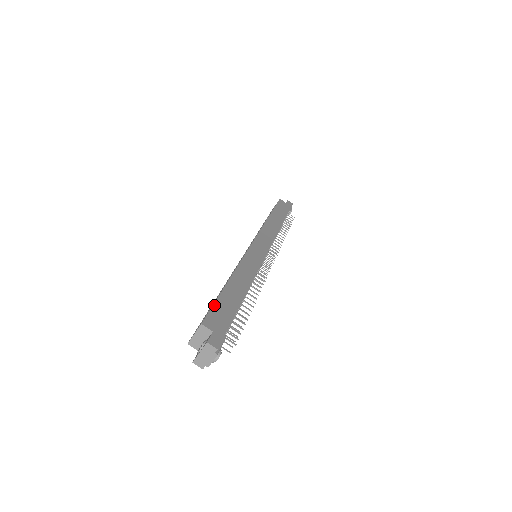
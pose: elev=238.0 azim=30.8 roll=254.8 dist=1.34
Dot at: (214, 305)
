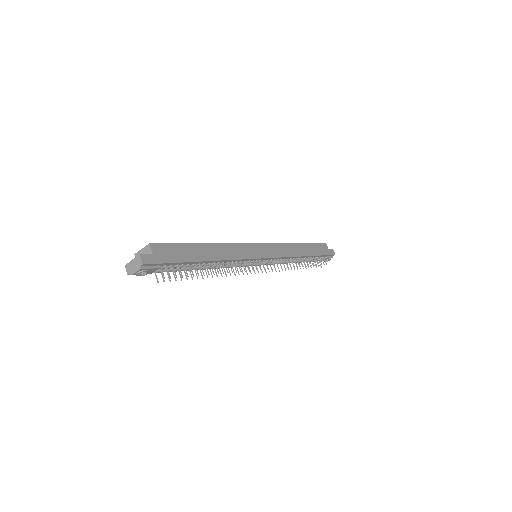
Dot at: (174, 244)
